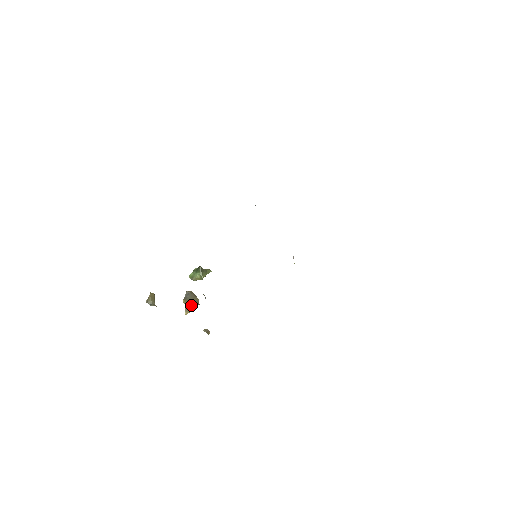
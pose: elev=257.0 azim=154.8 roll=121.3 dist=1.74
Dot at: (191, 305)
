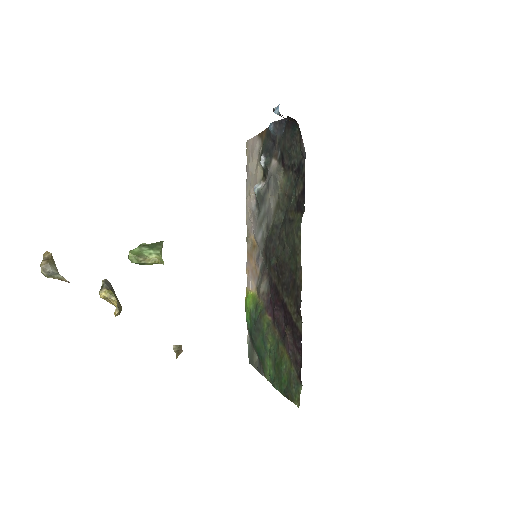
Dot at: occluded
